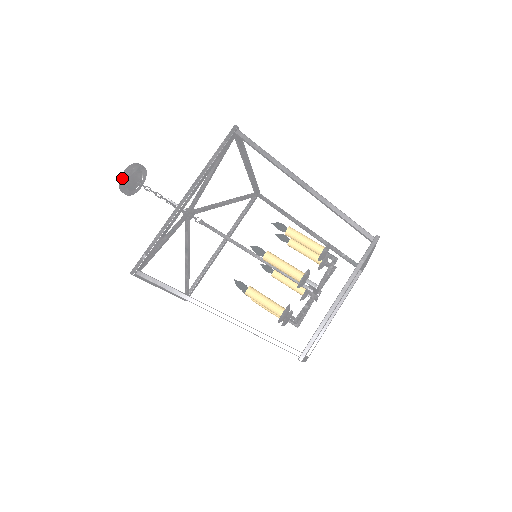
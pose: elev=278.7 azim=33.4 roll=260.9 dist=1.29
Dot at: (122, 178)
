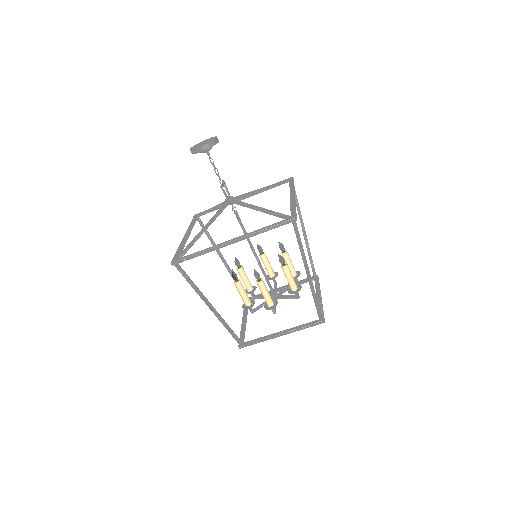
Dot at: (196, 150)
